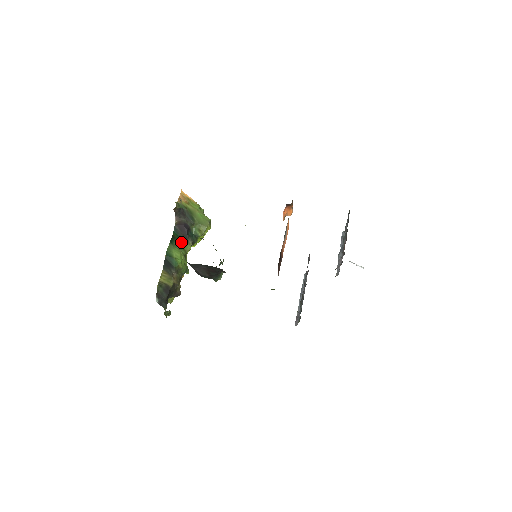
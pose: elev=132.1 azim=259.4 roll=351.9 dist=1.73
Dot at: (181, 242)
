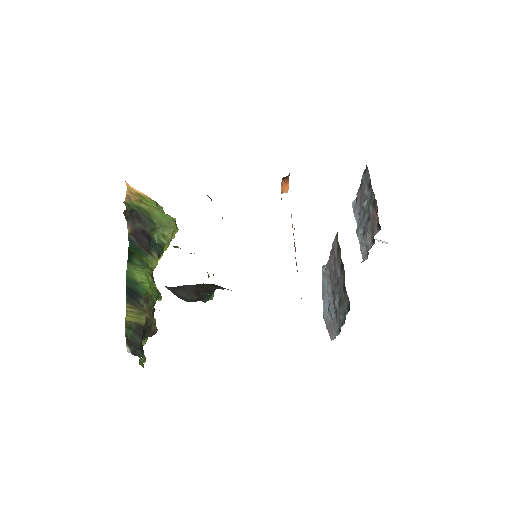
Dot at: (142, 258)
